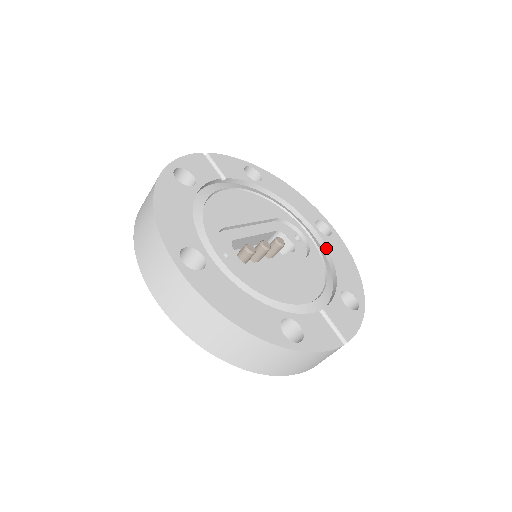
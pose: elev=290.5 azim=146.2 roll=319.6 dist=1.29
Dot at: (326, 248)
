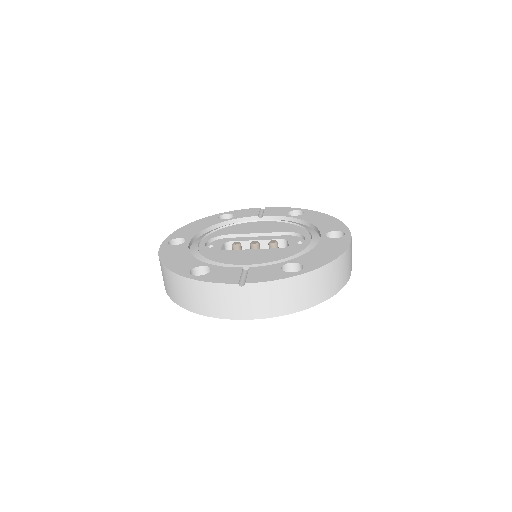
Dot at: (318, 244)
